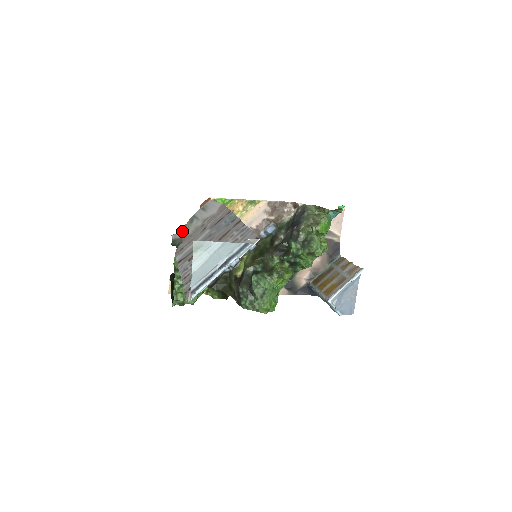
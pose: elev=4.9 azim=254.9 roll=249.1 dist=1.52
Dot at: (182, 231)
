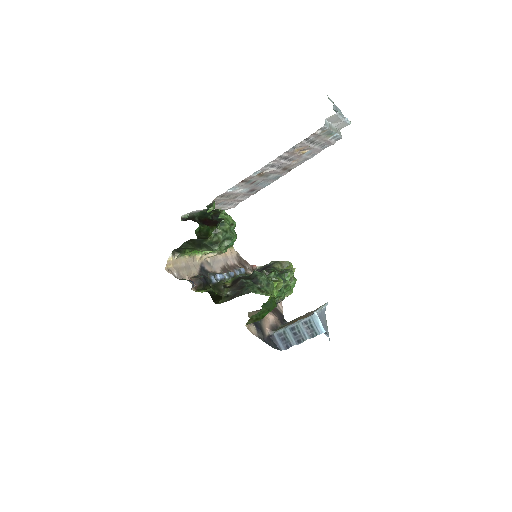
Dot at: (199, 210)
